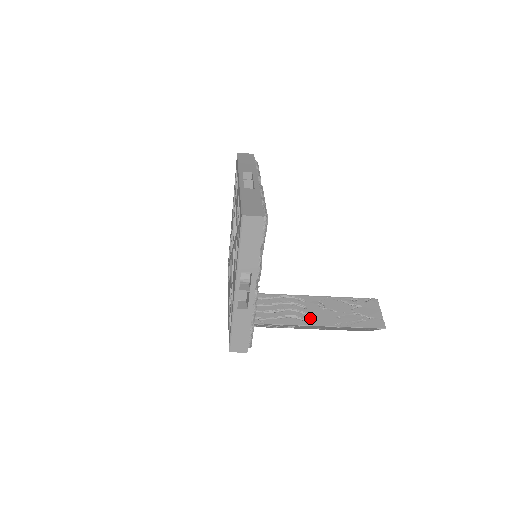
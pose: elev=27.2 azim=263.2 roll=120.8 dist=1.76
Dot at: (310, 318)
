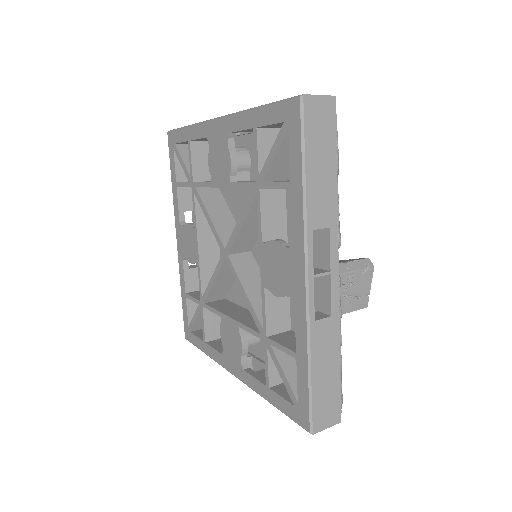
Dot at: occluded
